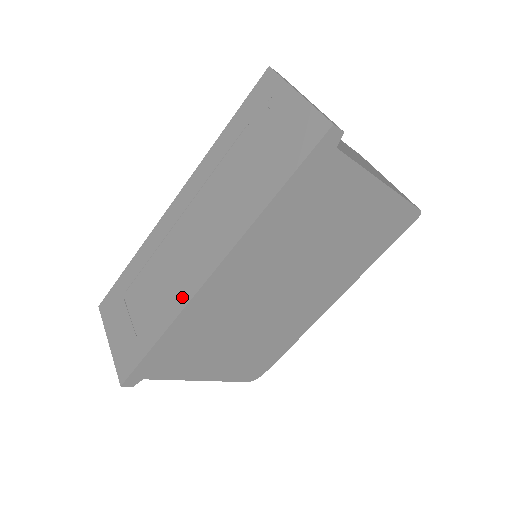
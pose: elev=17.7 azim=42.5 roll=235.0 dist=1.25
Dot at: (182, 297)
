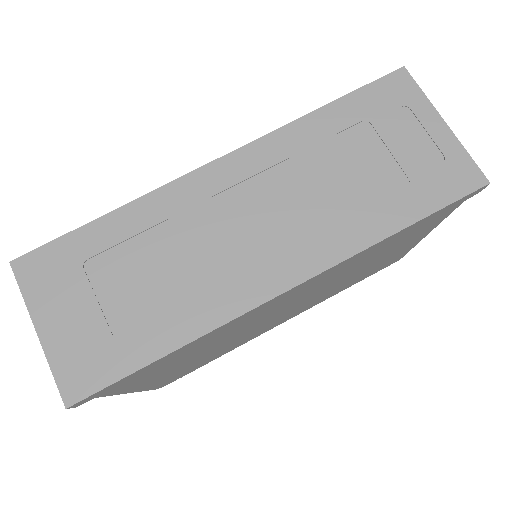
Dot at: (226, 305)
